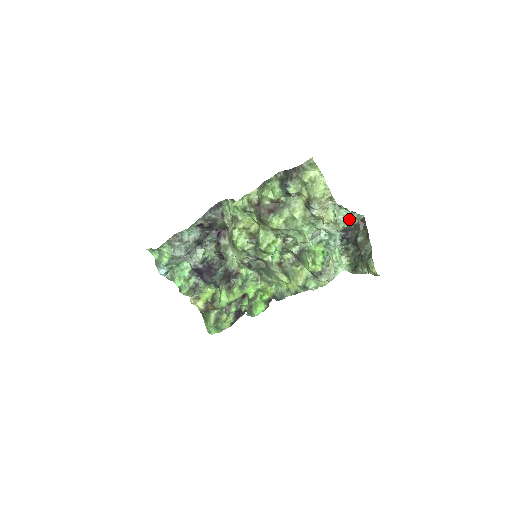
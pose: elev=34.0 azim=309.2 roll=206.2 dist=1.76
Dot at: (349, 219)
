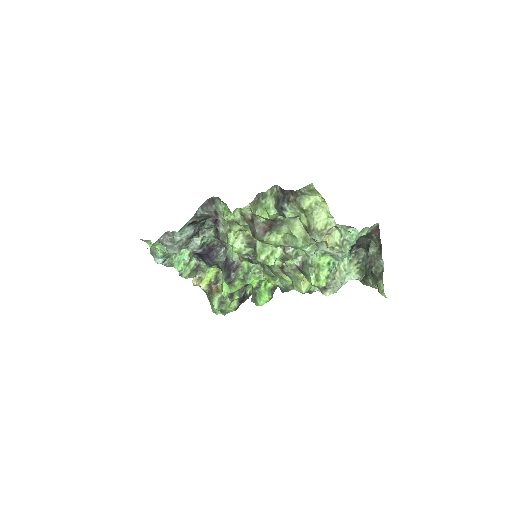
Dot at: (359, 234)
